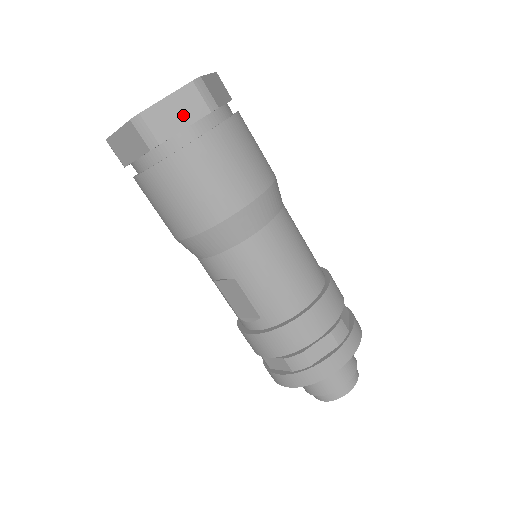
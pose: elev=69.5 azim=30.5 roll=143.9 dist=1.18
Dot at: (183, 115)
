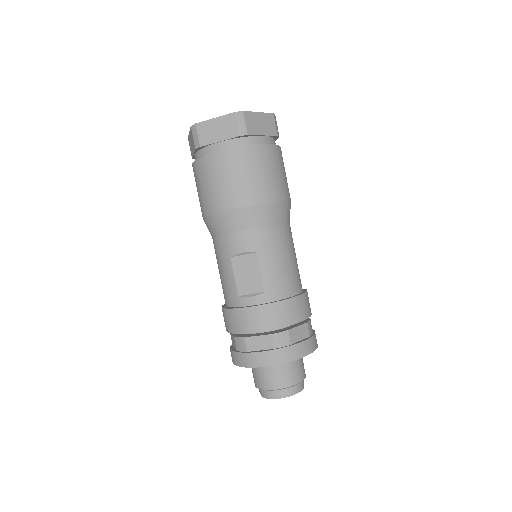
Dot at: (264, 127)
